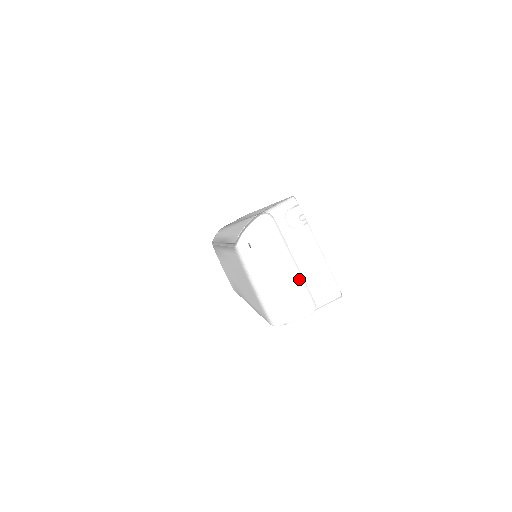
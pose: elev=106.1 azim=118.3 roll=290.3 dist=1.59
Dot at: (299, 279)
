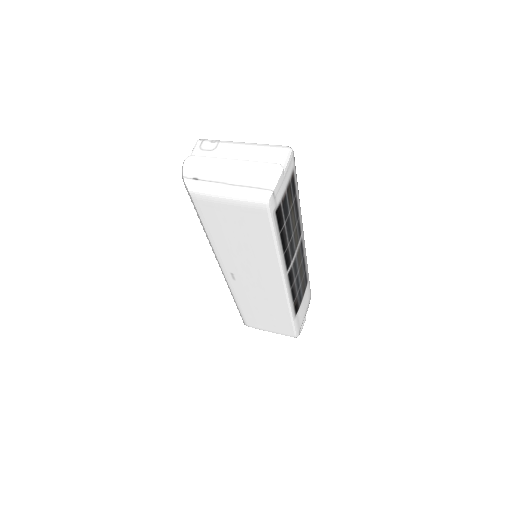
Dot at: (249, 163)
